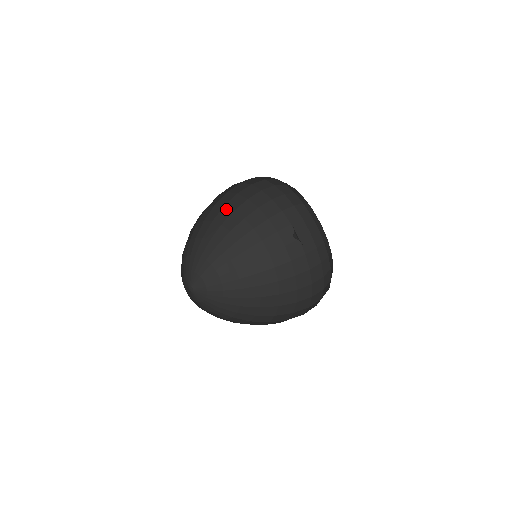
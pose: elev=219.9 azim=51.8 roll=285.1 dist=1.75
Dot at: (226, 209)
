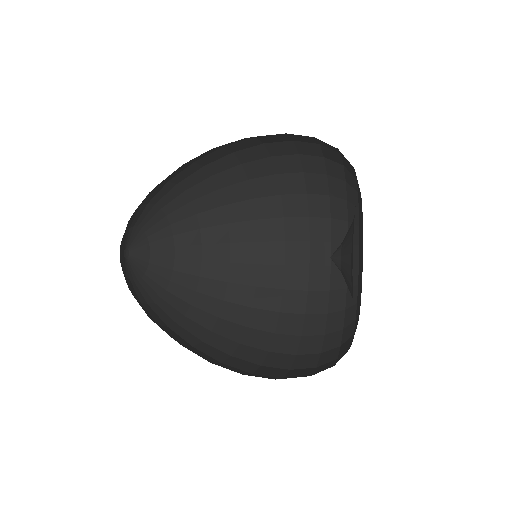
Dot at: occluded
